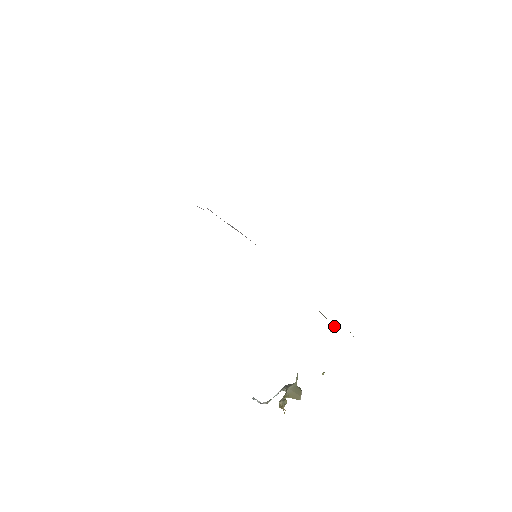
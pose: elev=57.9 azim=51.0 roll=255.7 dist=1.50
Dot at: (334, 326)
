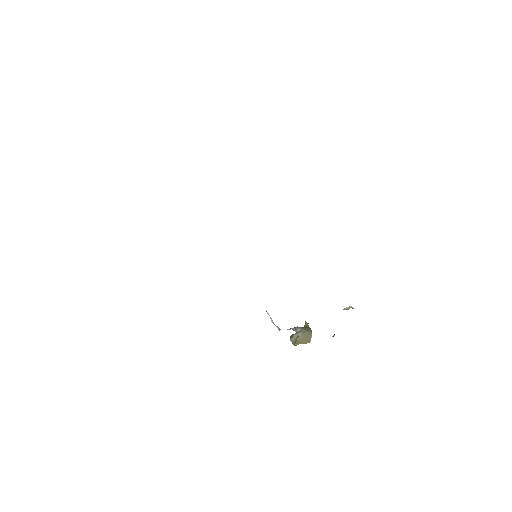
Dot at: (348, 308)
